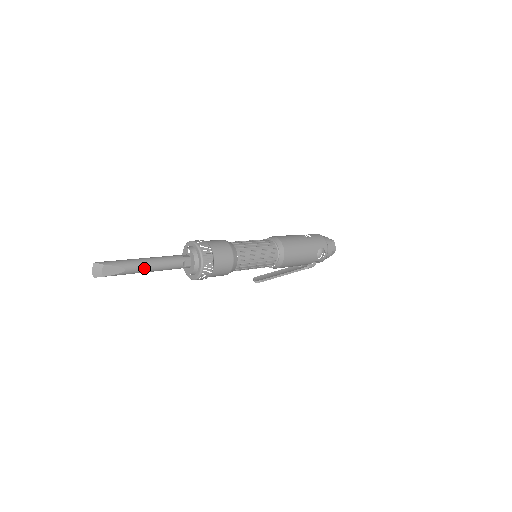
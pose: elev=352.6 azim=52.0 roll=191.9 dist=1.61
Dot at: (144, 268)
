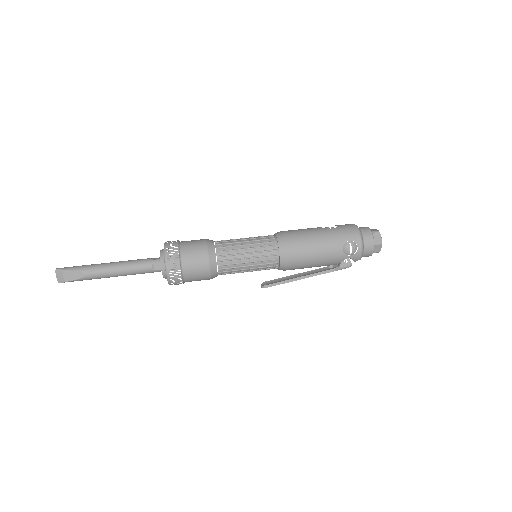
Dot at: (106, 272)
